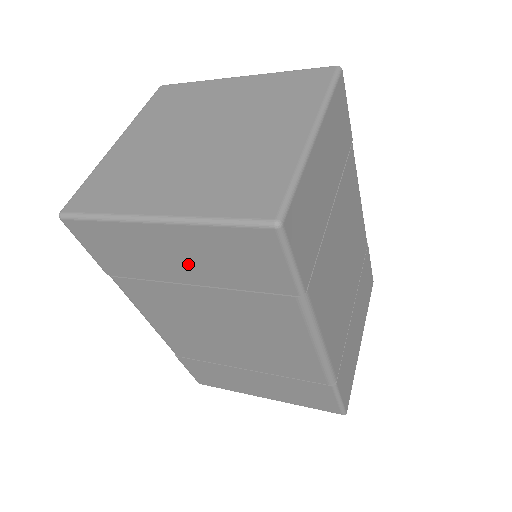
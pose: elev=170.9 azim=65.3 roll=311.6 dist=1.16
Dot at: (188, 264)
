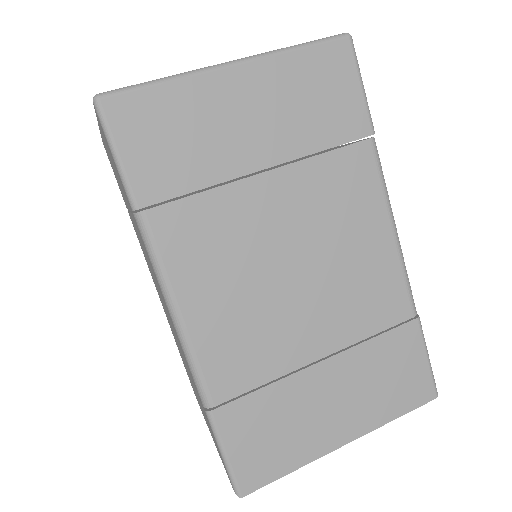
Dot at: occluded
